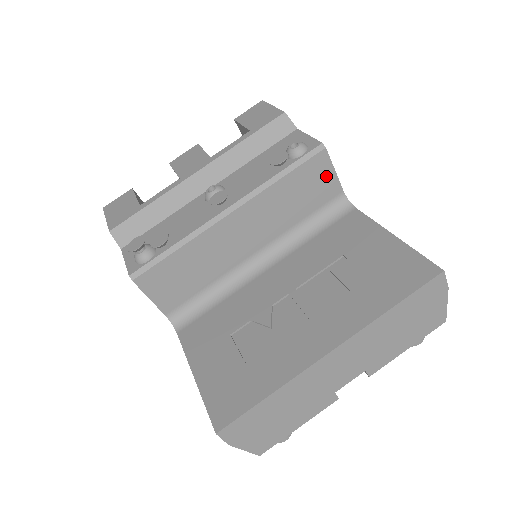
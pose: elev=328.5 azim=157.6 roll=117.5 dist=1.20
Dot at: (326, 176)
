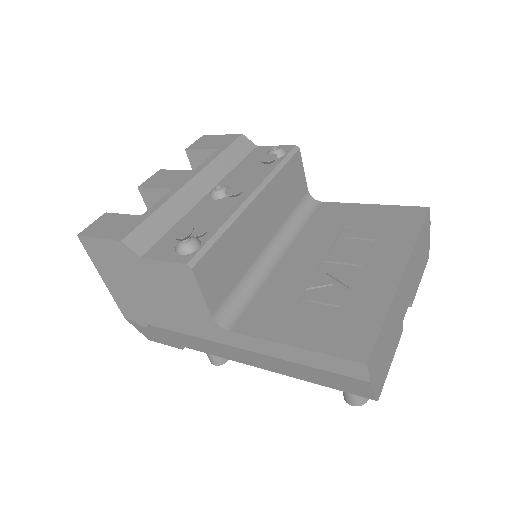
Dot at: (300, 174)
